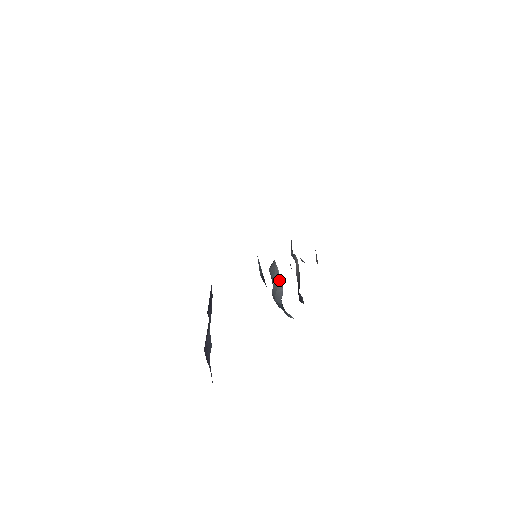
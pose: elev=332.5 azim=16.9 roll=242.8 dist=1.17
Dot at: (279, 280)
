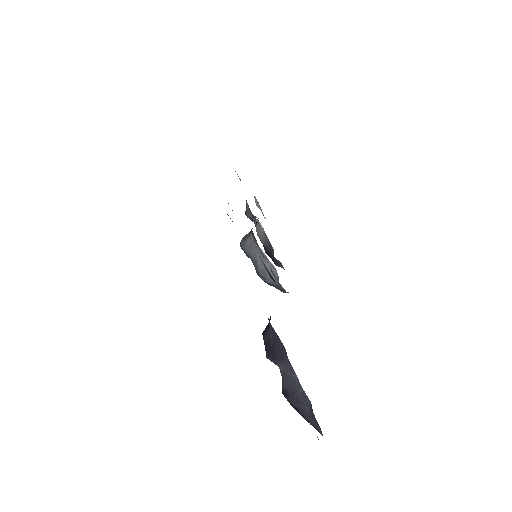
Dot at: (266, 261)
